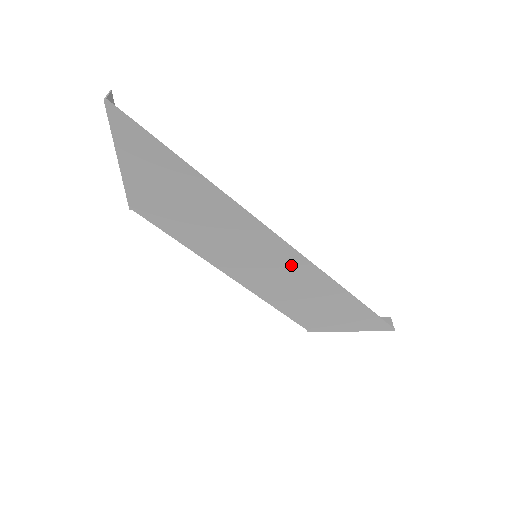
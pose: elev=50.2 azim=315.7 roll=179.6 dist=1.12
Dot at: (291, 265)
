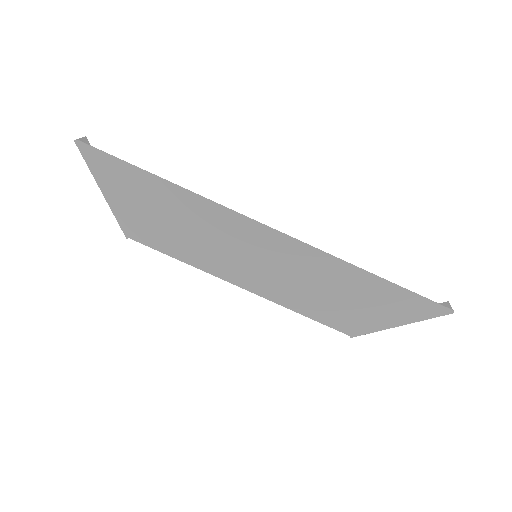
Dot at: (294, 256)
